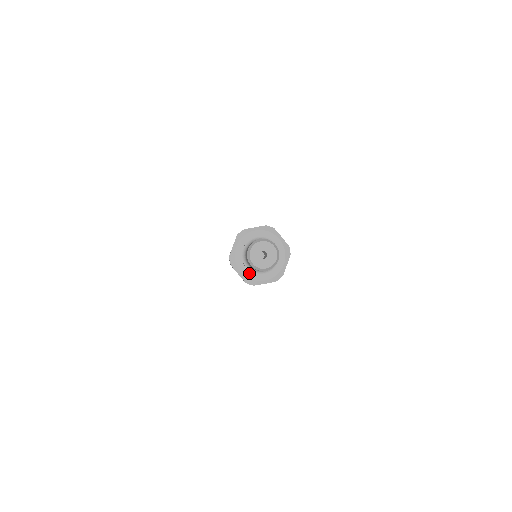
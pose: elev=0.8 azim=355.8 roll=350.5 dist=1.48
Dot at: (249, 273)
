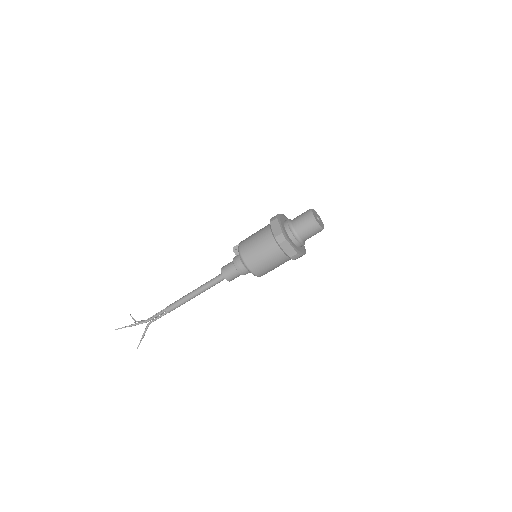
Dot at: (296, 246)
